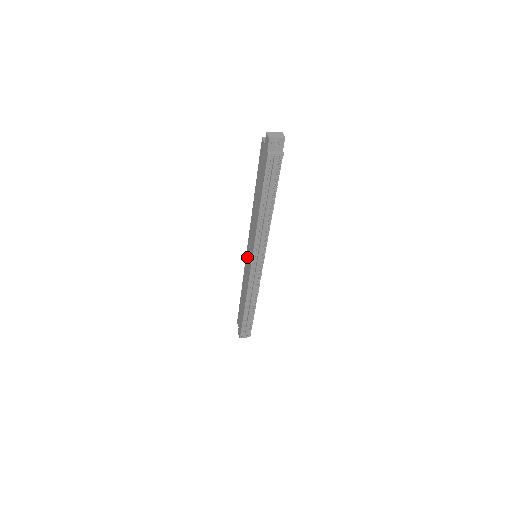
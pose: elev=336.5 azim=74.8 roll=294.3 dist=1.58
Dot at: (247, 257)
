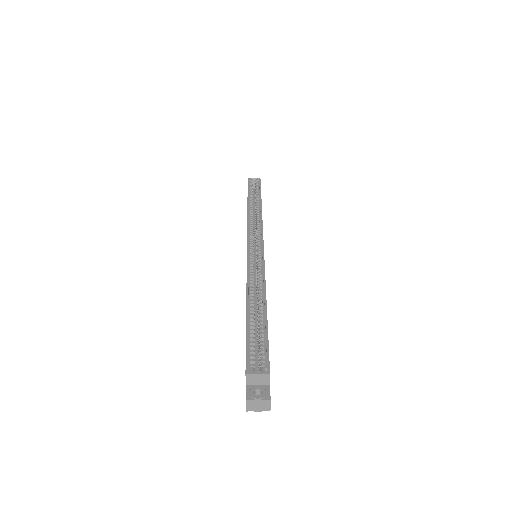
Dot at: occluded
